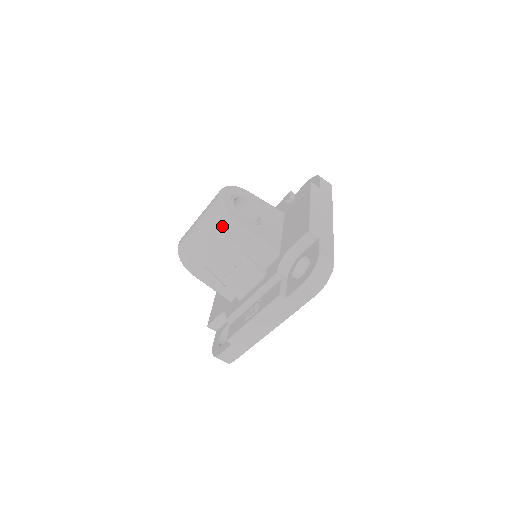
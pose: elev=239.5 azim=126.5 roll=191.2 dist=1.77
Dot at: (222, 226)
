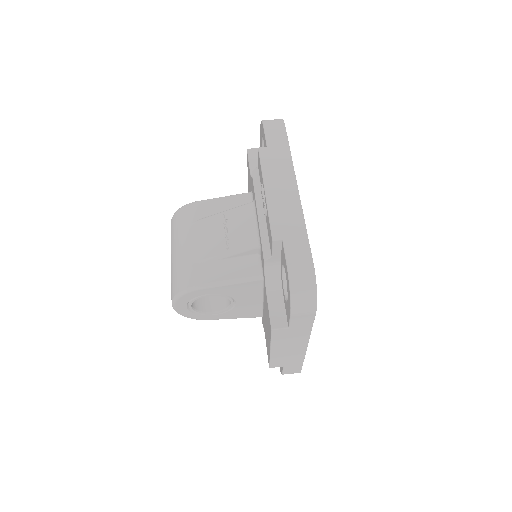
Dot at: (185, 216)
